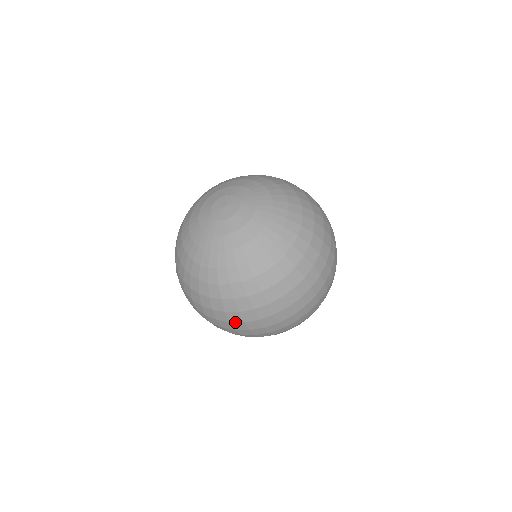
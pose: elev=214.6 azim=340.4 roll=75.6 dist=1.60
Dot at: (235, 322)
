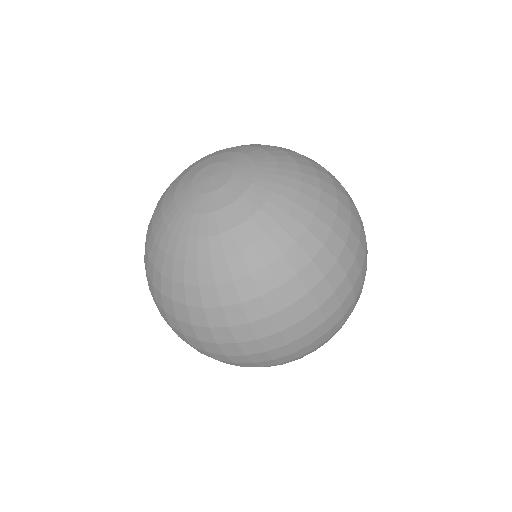
Dot at: (339, 286)
